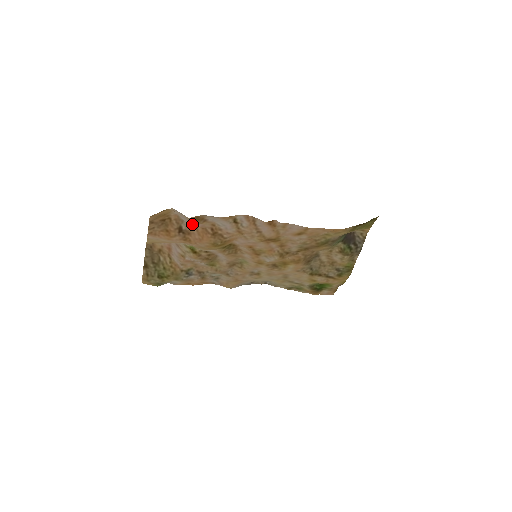
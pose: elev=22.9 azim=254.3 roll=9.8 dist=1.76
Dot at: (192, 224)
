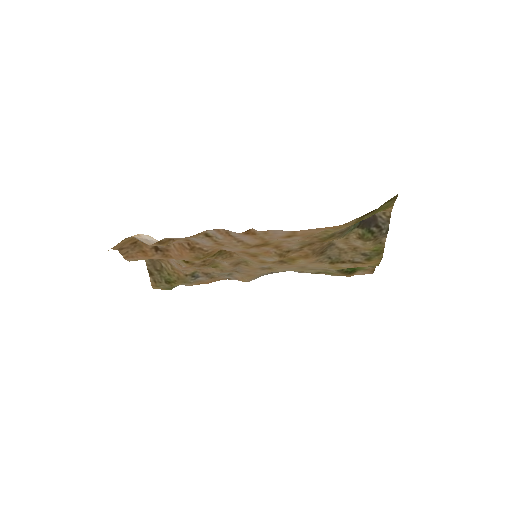
Dot at: (160, 246)
